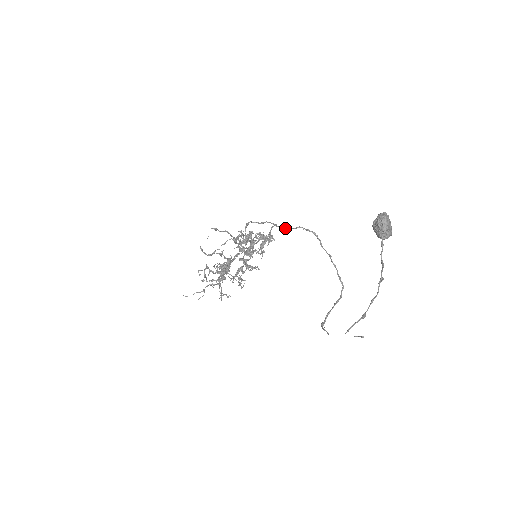
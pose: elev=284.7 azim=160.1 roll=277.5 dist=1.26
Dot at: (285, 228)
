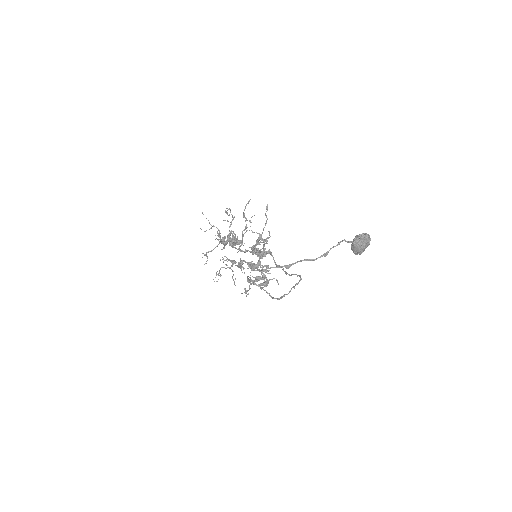
Dot at: occluded
